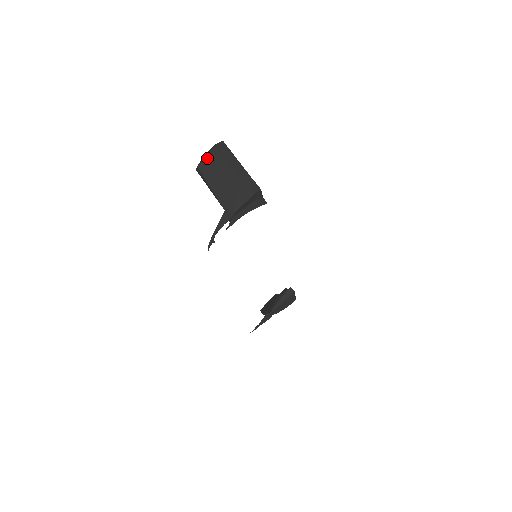
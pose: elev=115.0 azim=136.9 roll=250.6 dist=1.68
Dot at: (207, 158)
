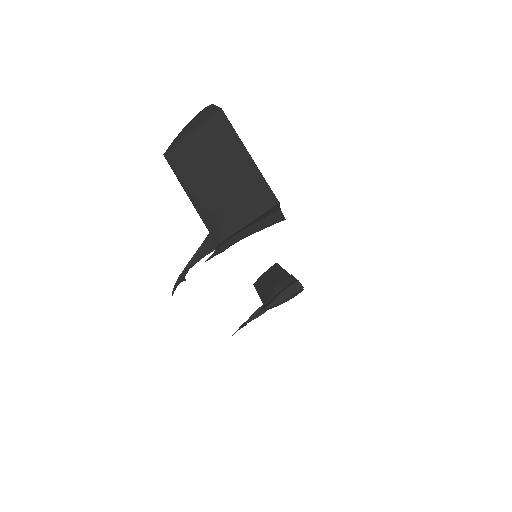
Dot at: (186, 142)
